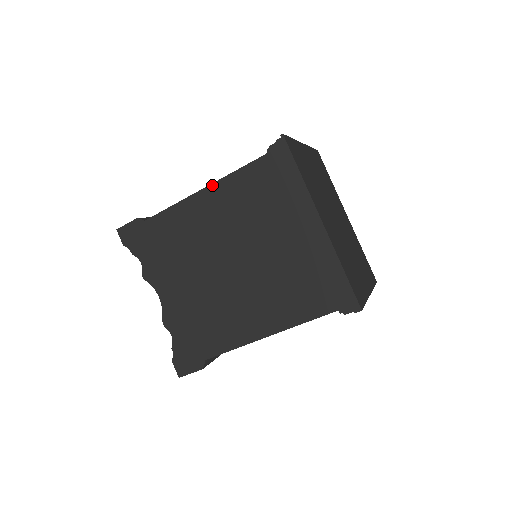
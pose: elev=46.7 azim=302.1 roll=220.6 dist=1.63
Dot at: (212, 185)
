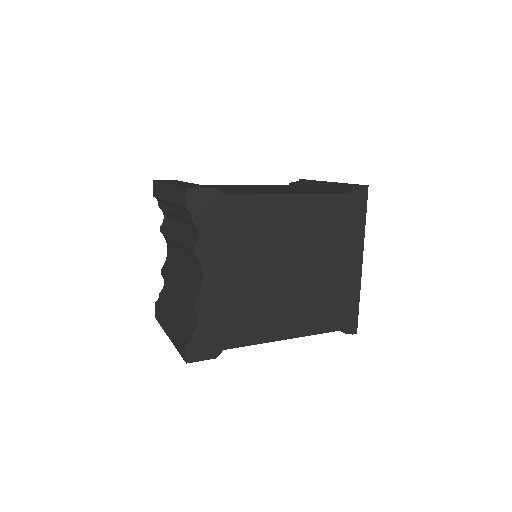
Dot at: (303, 195)
